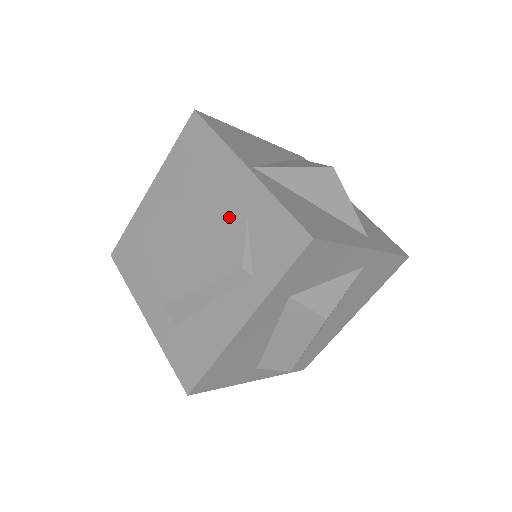
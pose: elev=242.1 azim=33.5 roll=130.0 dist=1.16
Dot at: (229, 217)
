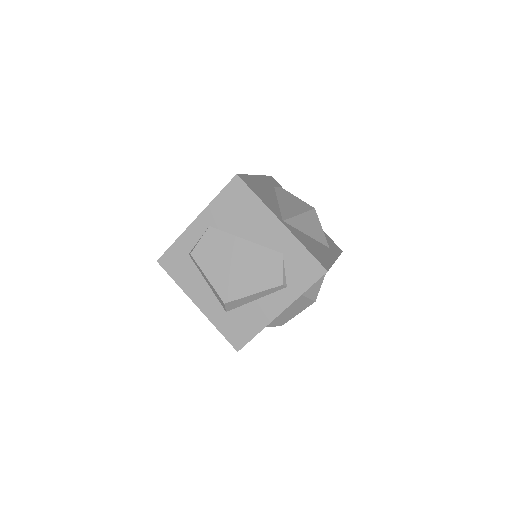
Dot at: (269, 251)
